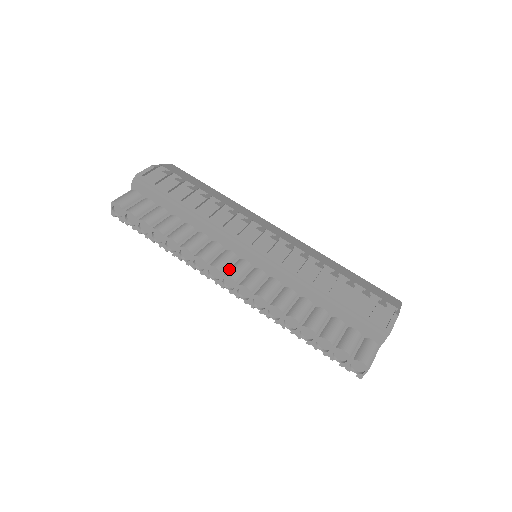
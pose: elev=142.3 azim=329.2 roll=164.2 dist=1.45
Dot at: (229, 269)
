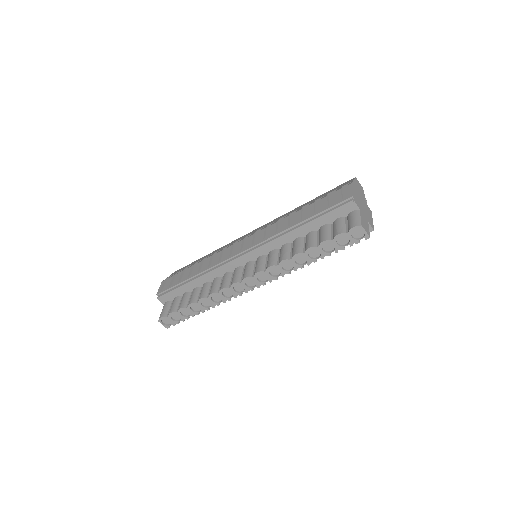
Dot at: (243, 276)
